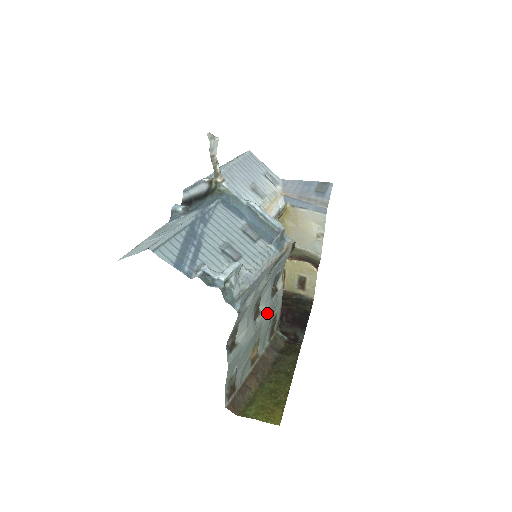
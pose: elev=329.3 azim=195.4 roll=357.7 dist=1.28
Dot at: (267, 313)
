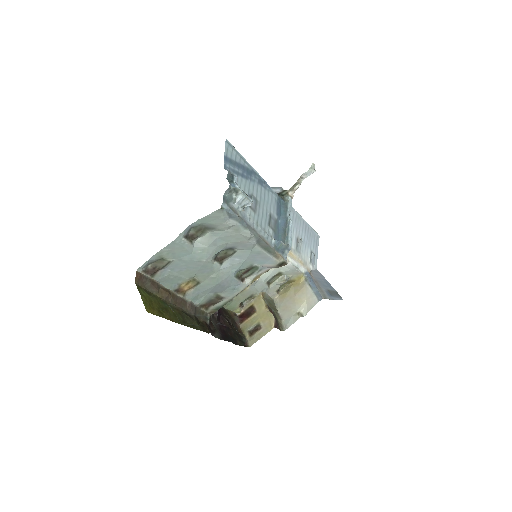
Dot at: (223, 275)
